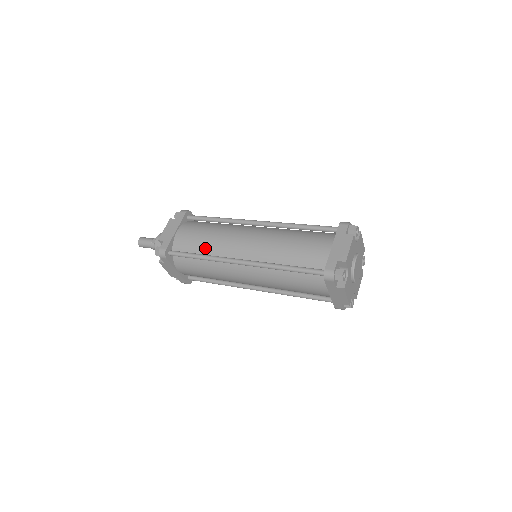
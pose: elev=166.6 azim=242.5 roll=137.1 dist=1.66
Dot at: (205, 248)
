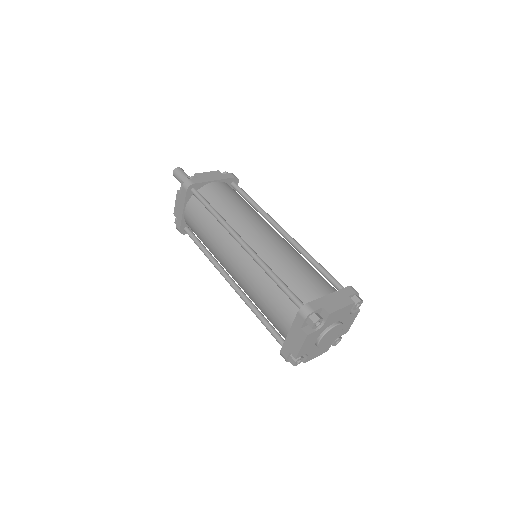
Dot at: (206, 246)
